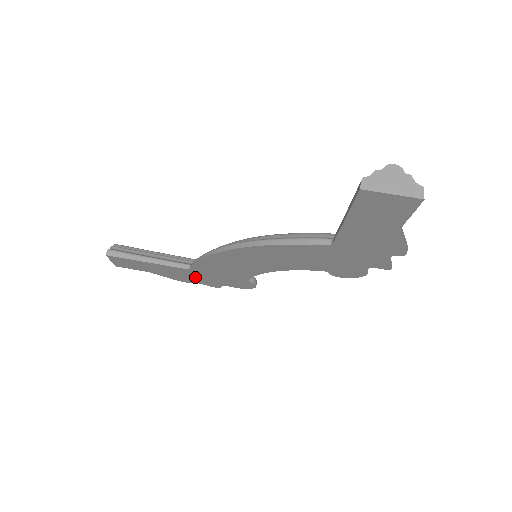
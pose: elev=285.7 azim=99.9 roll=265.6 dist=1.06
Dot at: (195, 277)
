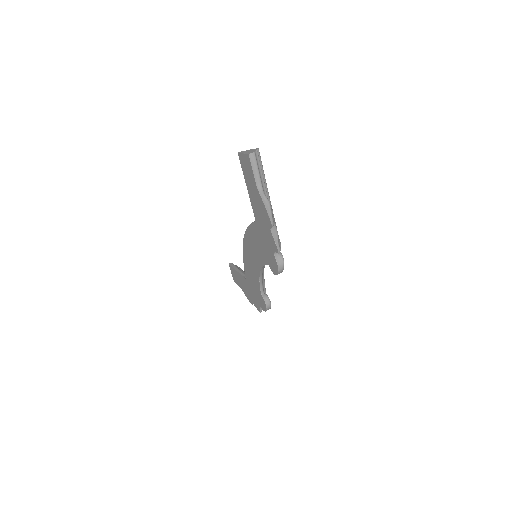
Dot at: (251, 293)
